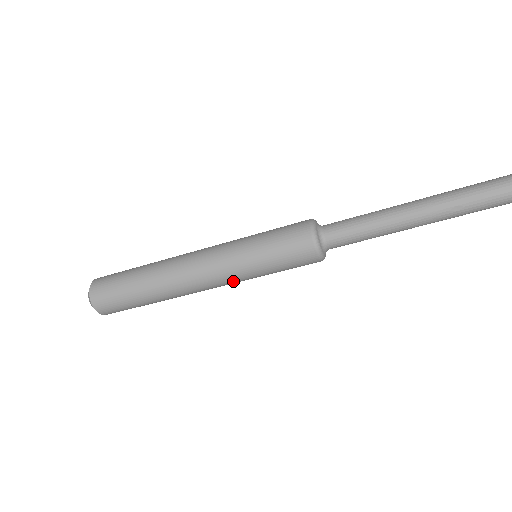
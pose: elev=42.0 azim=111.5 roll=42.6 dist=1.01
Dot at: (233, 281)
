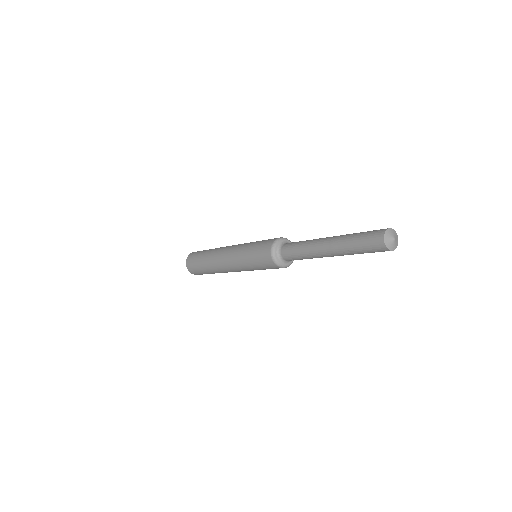
Dot at: occluded
